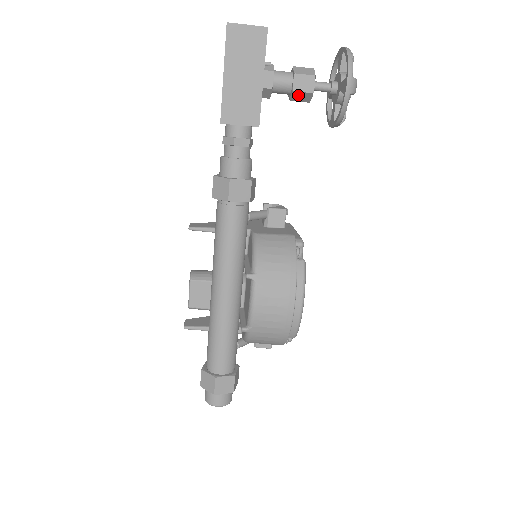
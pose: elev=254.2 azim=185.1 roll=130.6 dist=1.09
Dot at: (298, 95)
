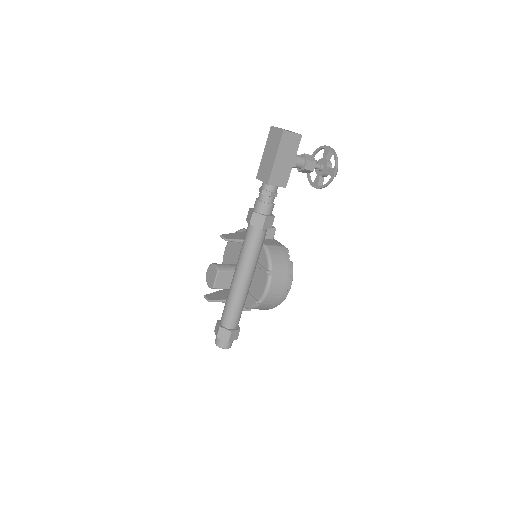
Dot at: (305, 171)
